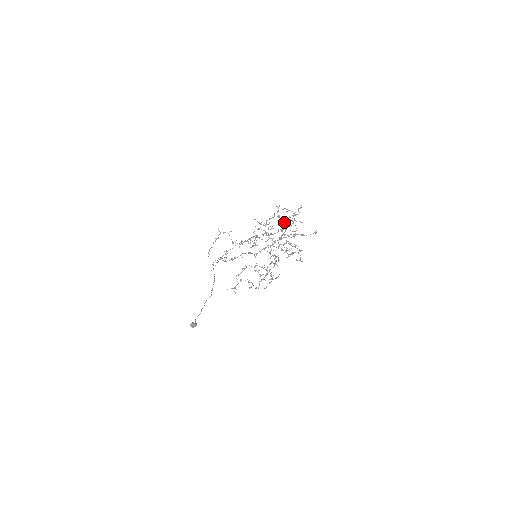
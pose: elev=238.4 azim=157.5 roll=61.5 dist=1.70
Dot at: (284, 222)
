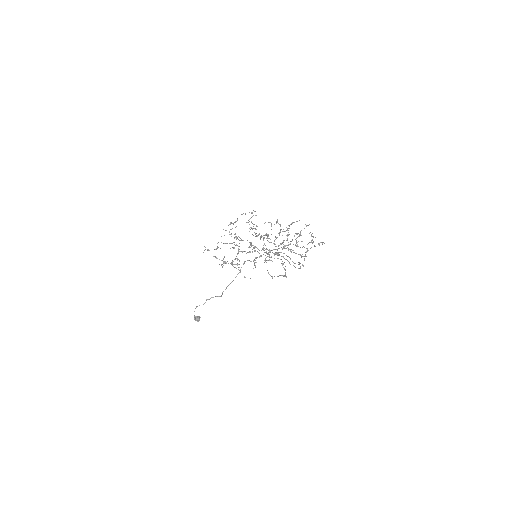
Dot at: occluded
